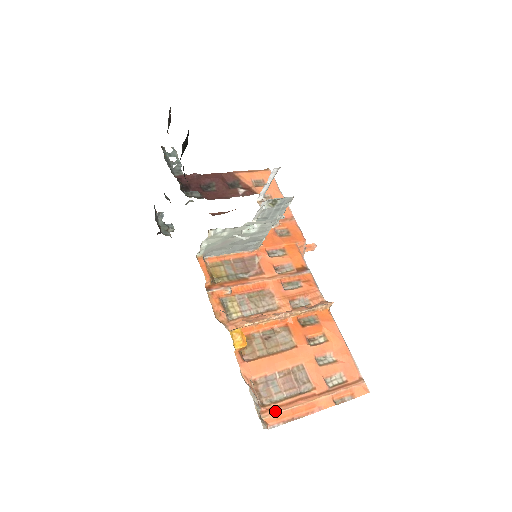
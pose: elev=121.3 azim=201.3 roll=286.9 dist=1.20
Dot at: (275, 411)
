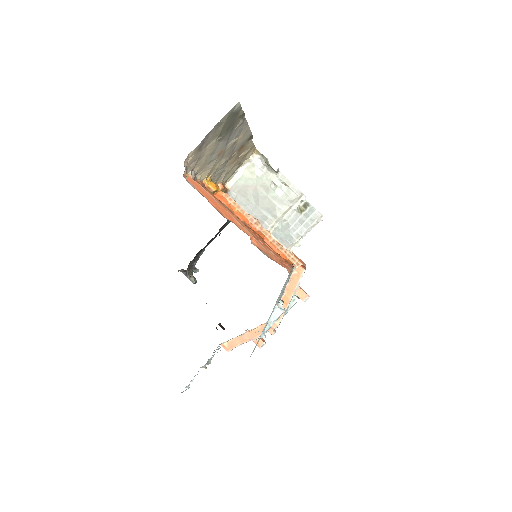
Dot at: (200, 185)
